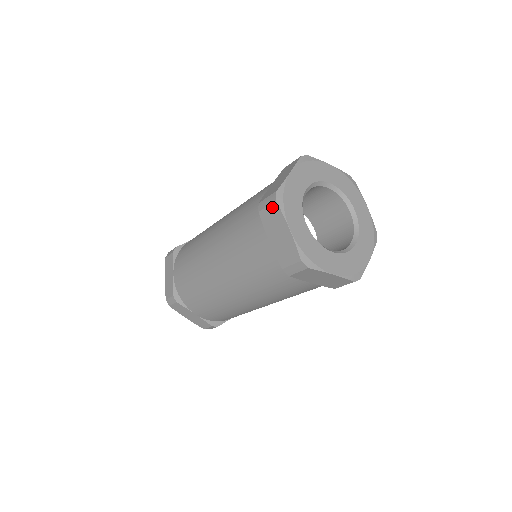
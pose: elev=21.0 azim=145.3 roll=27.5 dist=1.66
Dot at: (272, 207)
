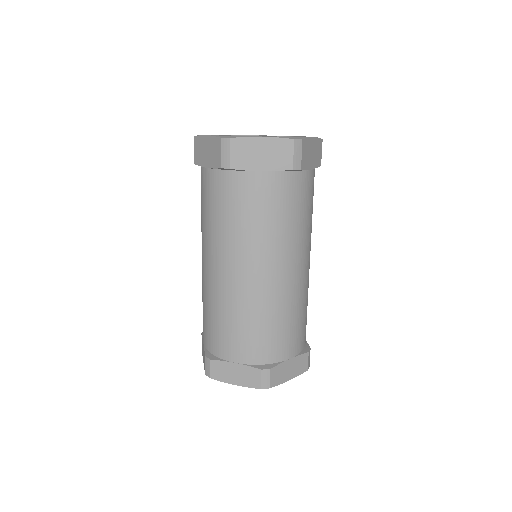
Dot at: occluded
